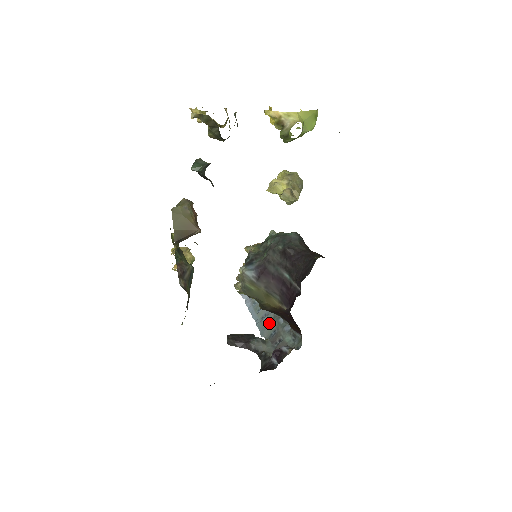
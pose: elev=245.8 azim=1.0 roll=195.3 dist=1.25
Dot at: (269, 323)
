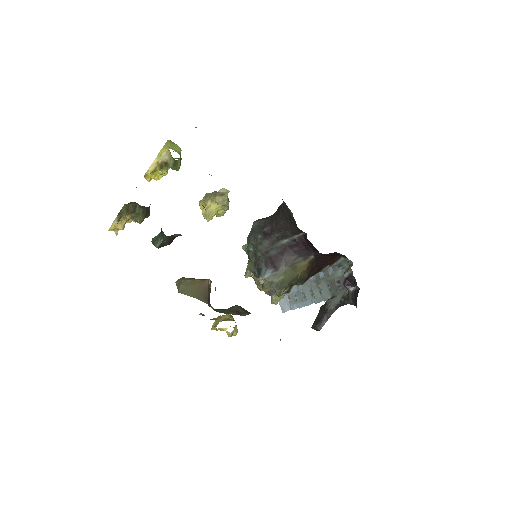
Dot at: (319, 289)
